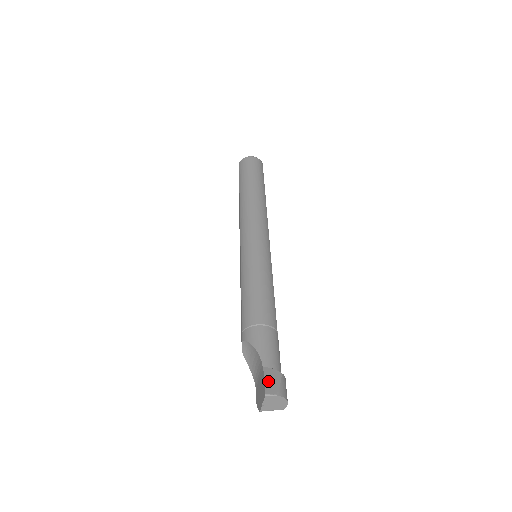
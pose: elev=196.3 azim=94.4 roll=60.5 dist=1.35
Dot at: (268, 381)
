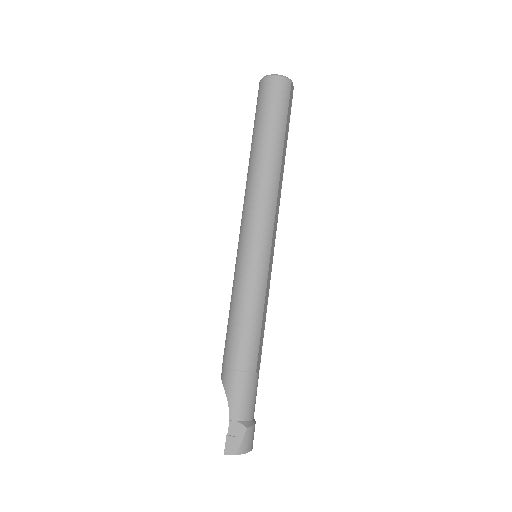
Dot at: (230, 439)
